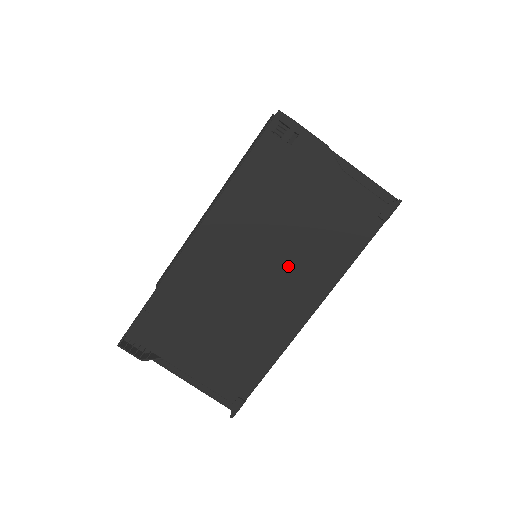
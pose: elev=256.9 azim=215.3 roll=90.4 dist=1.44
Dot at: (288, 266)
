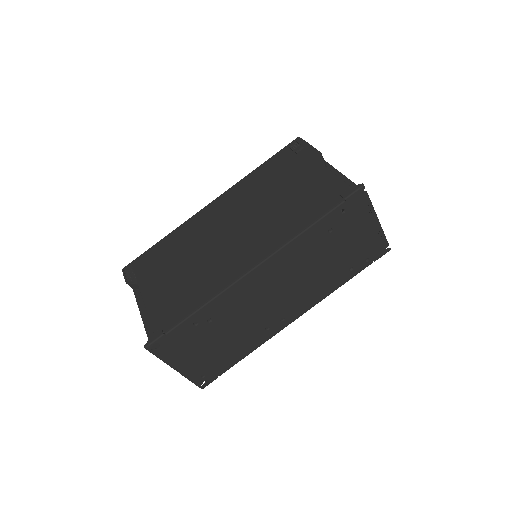
Dot at: (256, 226)
